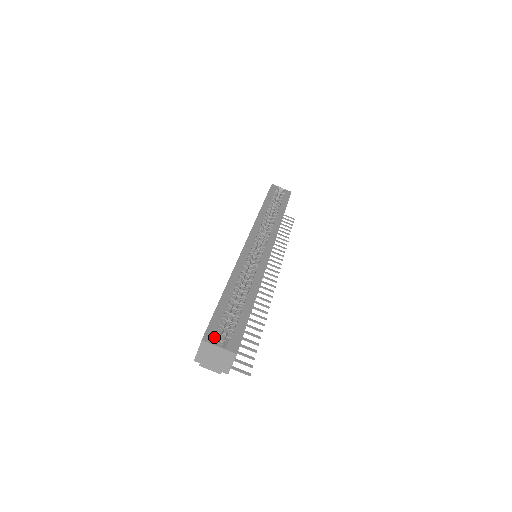
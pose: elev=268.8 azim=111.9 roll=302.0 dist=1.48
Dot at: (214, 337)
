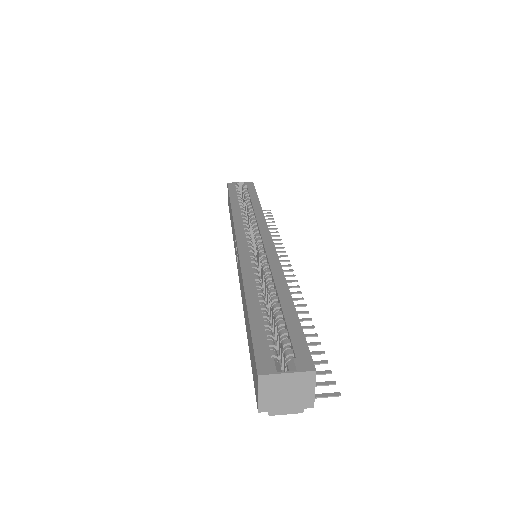
Dot at: (271, 364)
